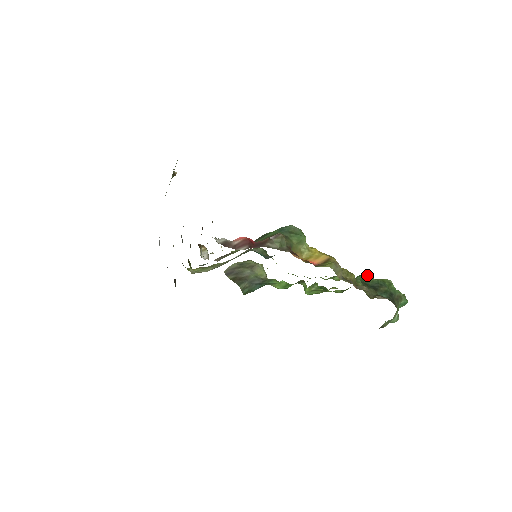
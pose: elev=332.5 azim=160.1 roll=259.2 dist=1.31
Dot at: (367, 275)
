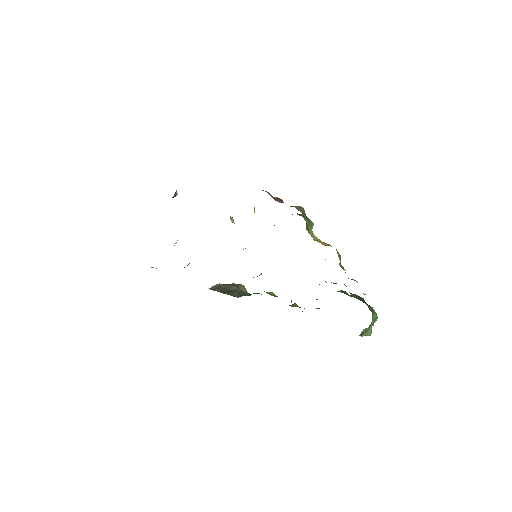
Dot at: (344, 291)
